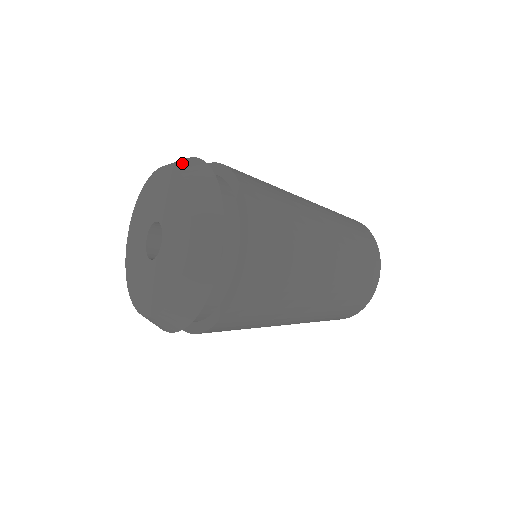
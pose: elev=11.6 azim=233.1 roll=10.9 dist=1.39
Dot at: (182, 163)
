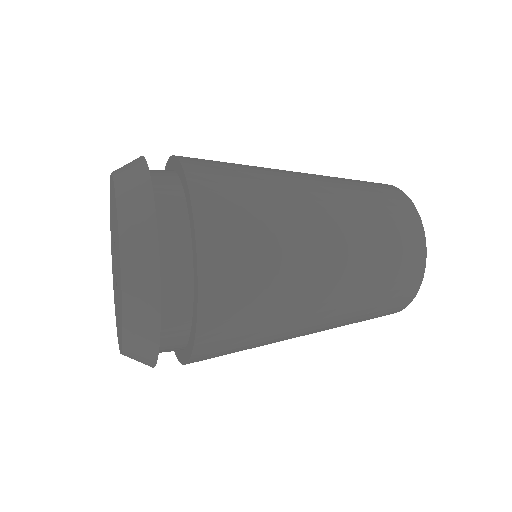
Dot at: (133, 246)
